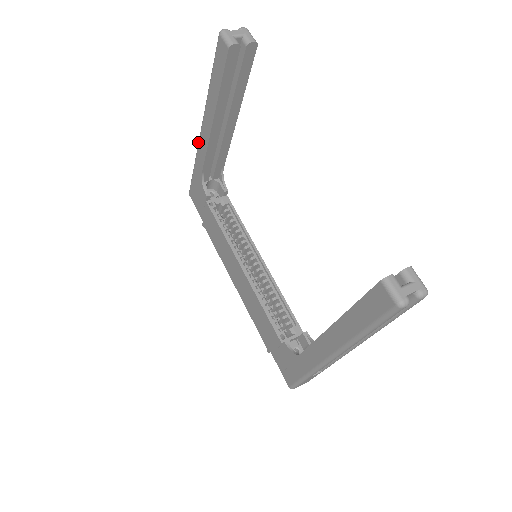
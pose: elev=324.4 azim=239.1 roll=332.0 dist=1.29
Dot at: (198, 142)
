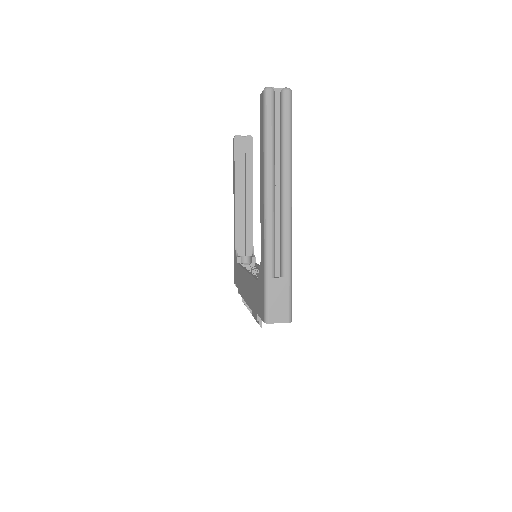
Dot at: occluded
